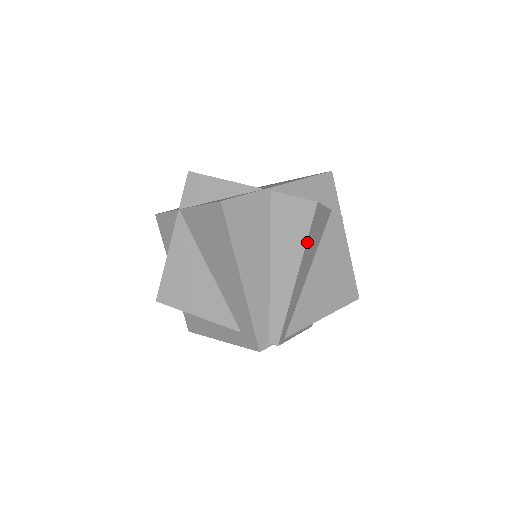
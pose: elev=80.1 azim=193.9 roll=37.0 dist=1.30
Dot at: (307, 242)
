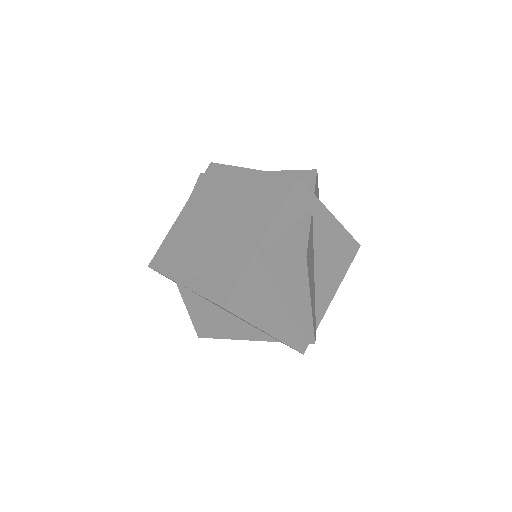
Dot at: (309, 282)
